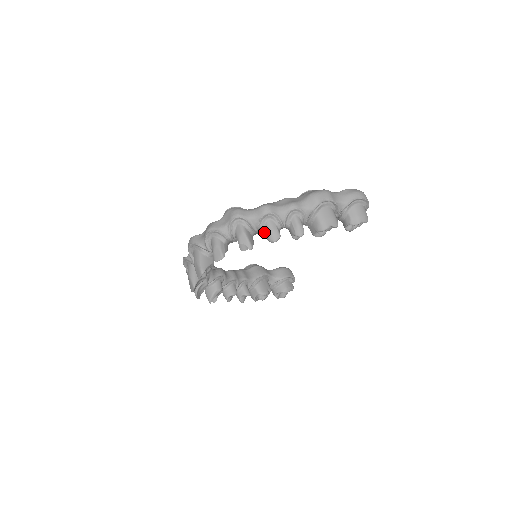
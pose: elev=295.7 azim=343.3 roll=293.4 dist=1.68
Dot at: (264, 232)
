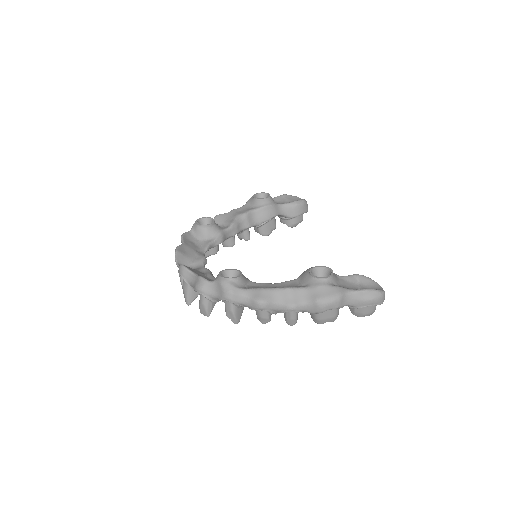
Dot at: (255, 310)
